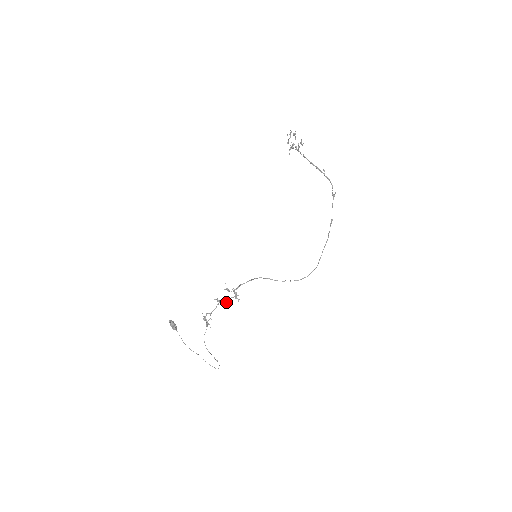
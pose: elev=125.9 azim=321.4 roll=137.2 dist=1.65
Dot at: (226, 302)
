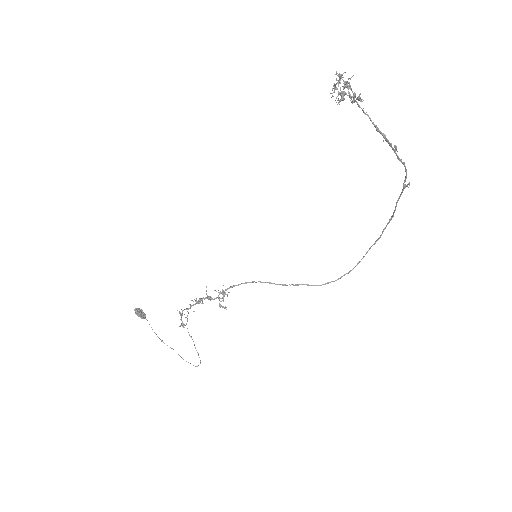
Dot at: occluded
